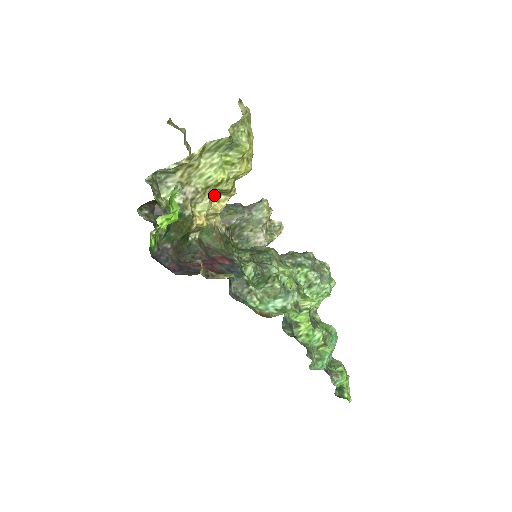
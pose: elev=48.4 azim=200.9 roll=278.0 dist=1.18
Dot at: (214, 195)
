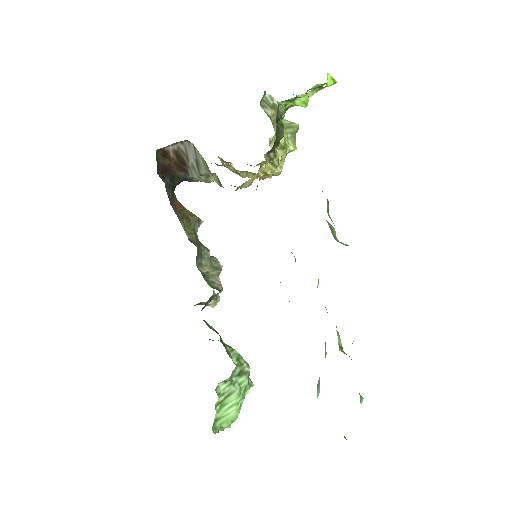
Dot at: occluded
